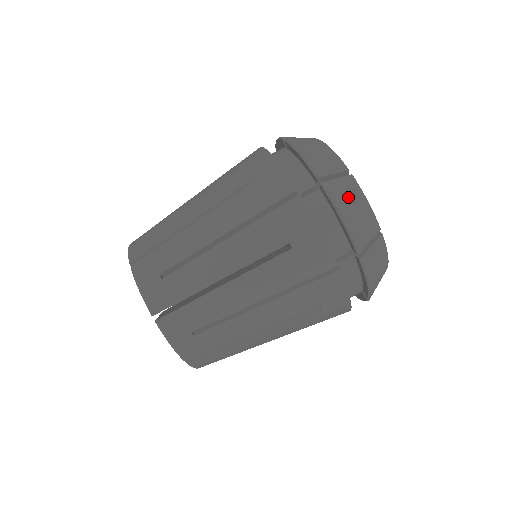
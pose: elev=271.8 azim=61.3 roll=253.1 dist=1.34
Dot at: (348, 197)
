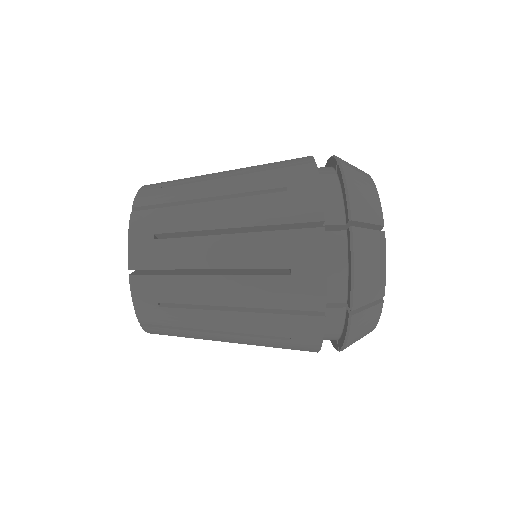
Dot at: (364, 325)
